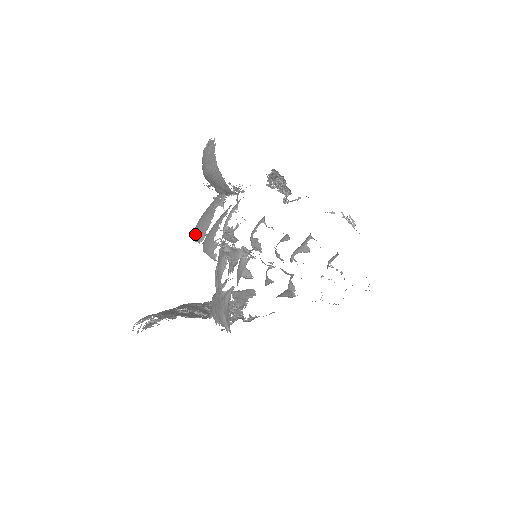
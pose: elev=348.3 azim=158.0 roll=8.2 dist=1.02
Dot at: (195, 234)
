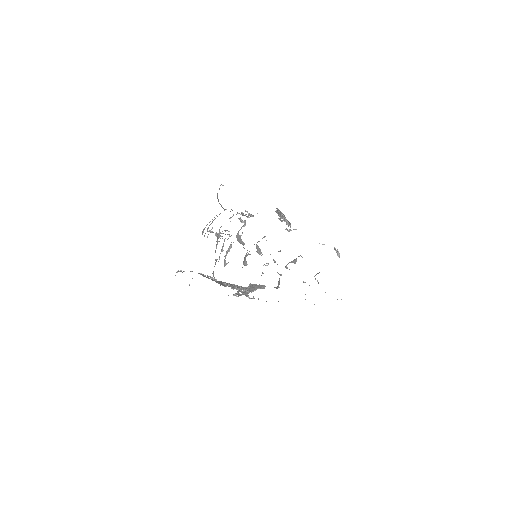
Dot at: occluded
